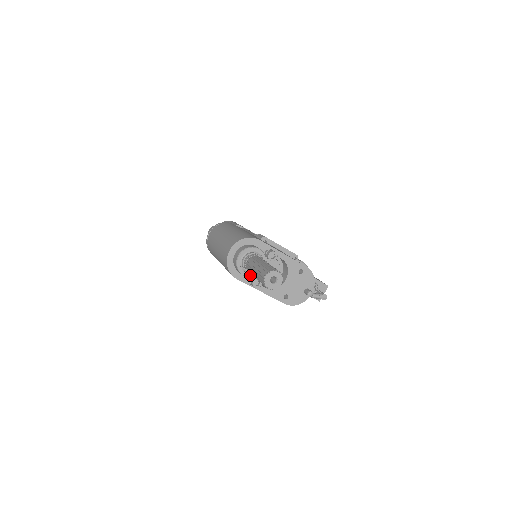
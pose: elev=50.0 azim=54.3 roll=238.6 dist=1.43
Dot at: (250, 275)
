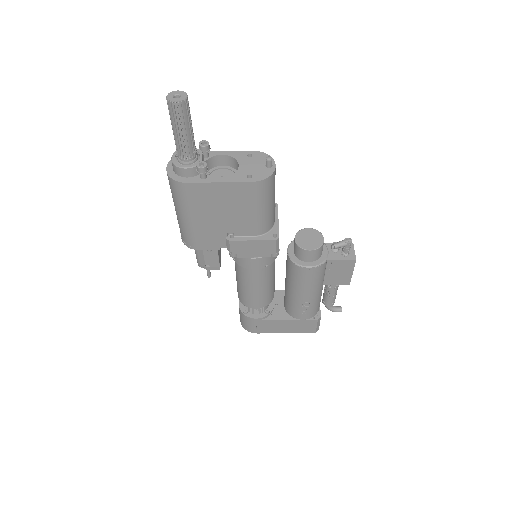
Dot at: (192, 165)
